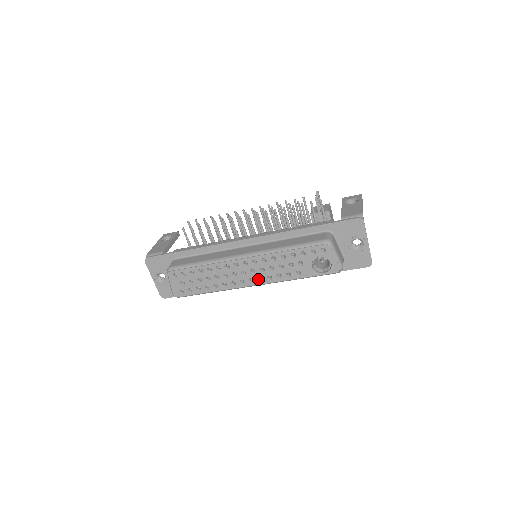
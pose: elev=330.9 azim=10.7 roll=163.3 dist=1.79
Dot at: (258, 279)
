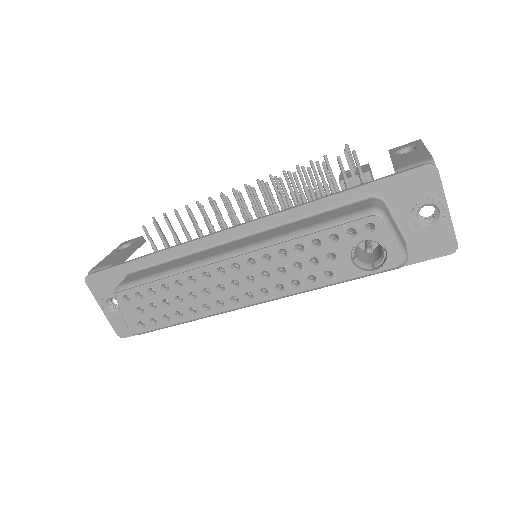
Dot at: (260, 292)
